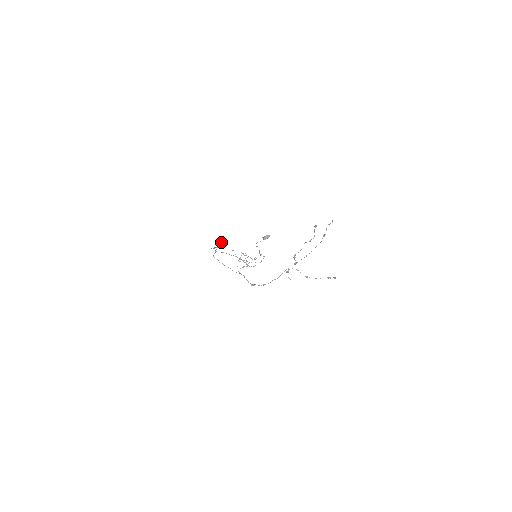
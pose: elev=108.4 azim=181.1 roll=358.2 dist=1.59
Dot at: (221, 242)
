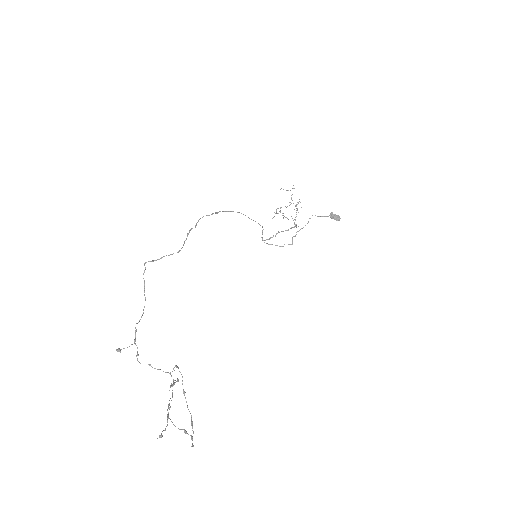
Dot at: occluded
